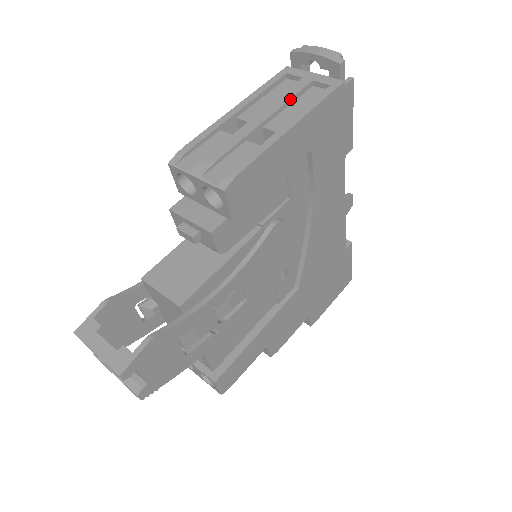
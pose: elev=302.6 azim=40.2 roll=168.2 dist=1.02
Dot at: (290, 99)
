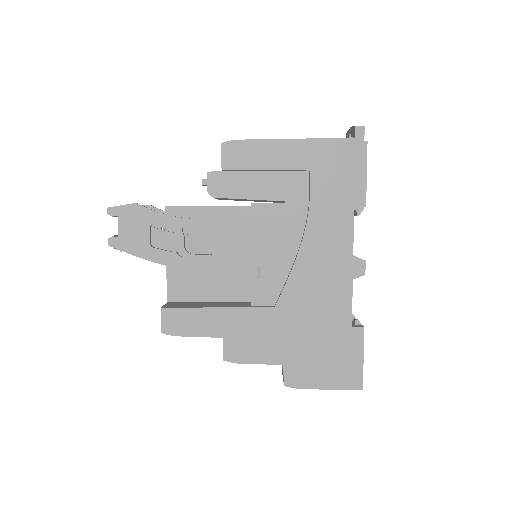
Dot at: occluded
